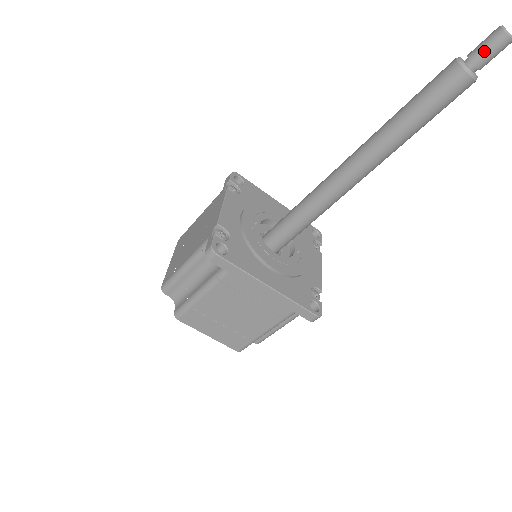
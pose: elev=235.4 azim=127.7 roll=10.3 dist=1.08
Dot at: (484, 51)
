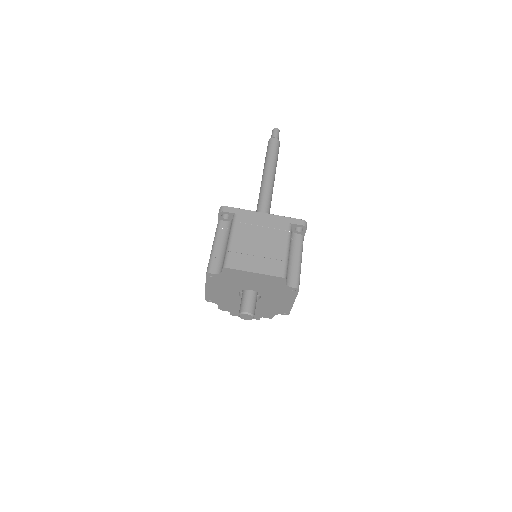
Dot at: (273, 134)
